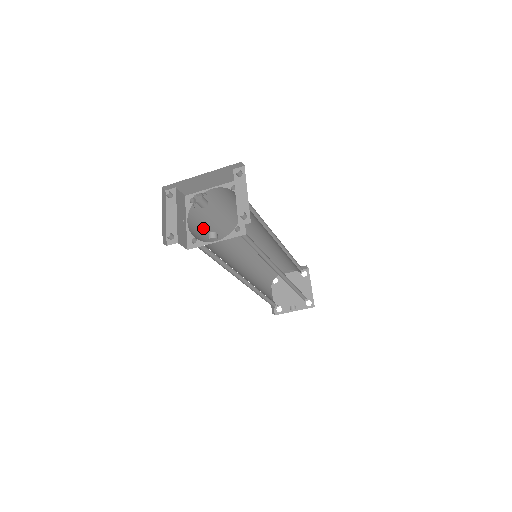
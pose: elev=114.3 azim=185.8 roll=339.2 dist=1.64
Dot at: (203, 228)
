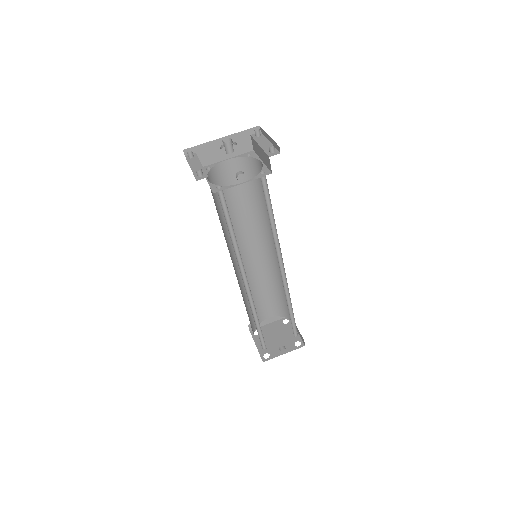
Dot at: (215, 203)
